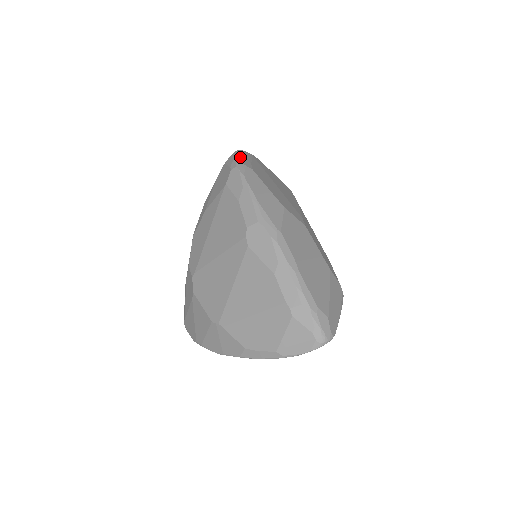
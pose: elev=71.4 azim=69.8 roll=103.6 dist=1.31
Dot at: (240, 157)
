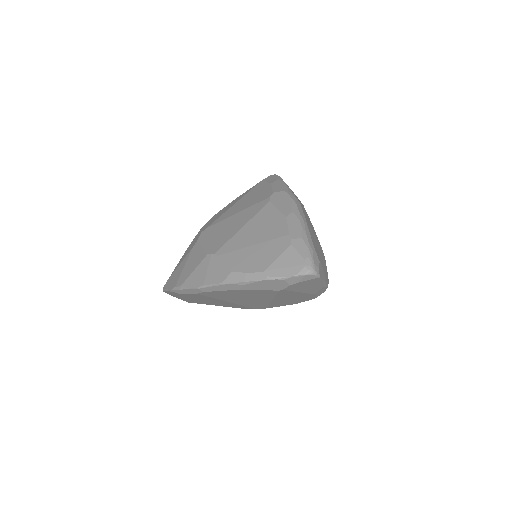
Dot at: occluded
